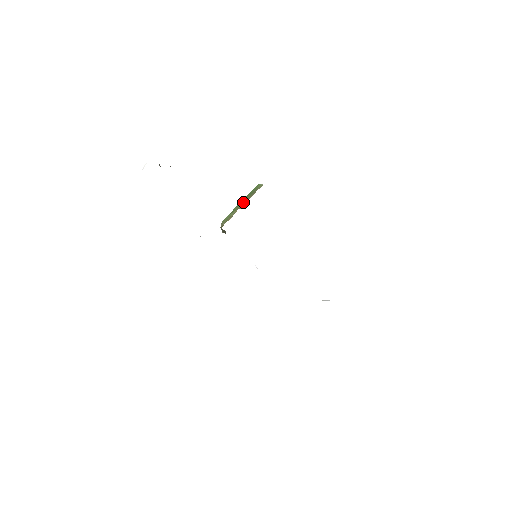
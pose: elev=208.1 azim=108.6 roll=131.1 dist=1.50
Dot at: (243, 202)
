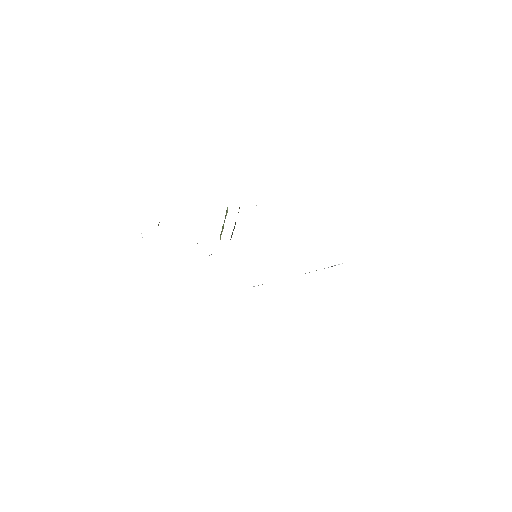
Dot at: (223, 225)
